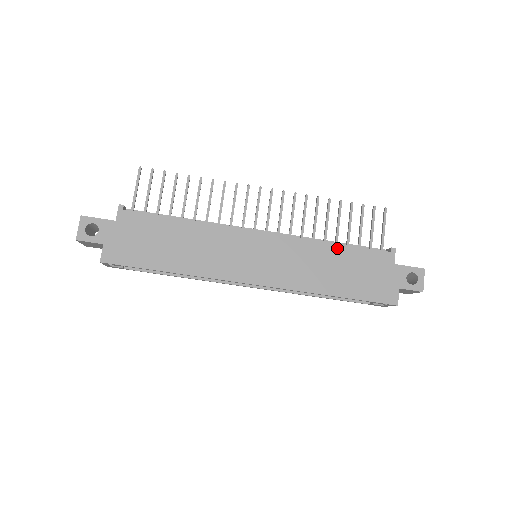
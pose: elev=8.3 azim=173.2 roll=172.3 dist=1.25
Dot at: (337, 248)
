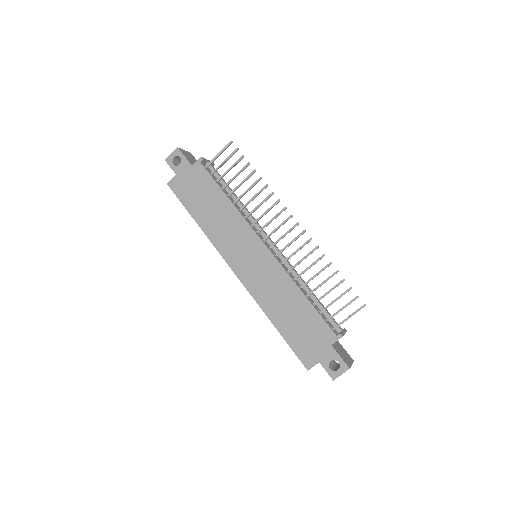
Dot at: (303, 299)
